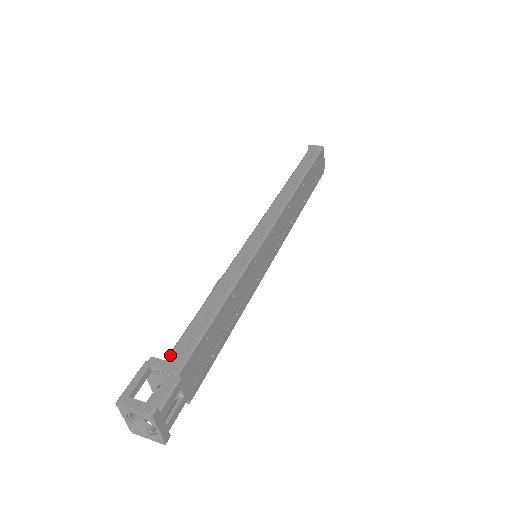
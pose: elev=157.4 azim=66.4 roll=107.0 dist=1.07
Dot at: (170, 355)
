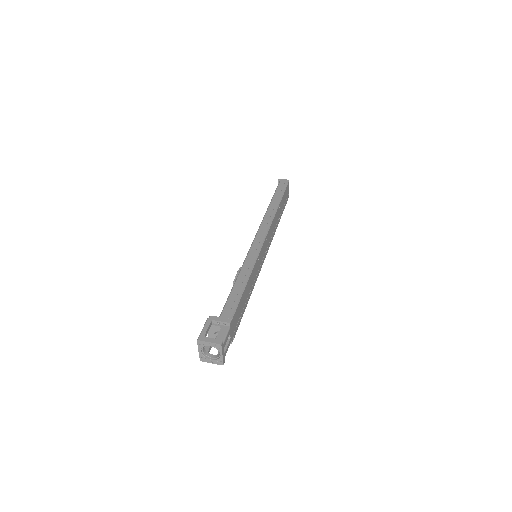
Dot at: (222, 314)
